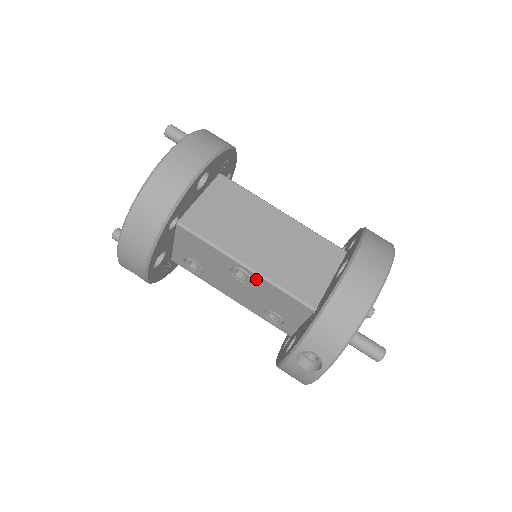
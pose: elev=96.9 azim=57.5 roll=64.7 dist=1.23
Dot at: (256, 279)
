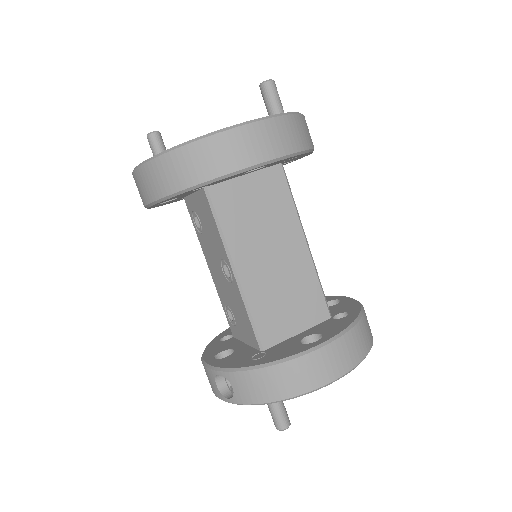
Dot at: (235, 287)
